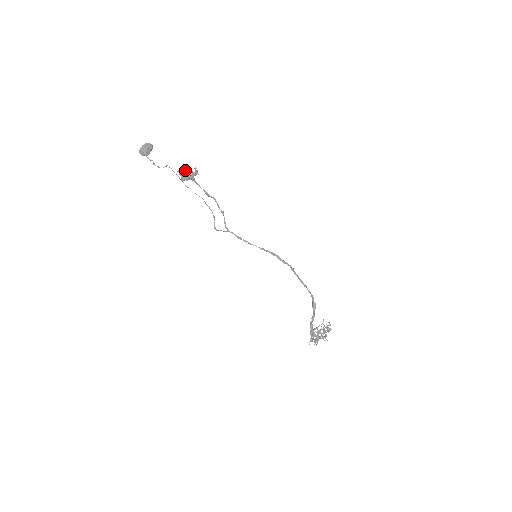
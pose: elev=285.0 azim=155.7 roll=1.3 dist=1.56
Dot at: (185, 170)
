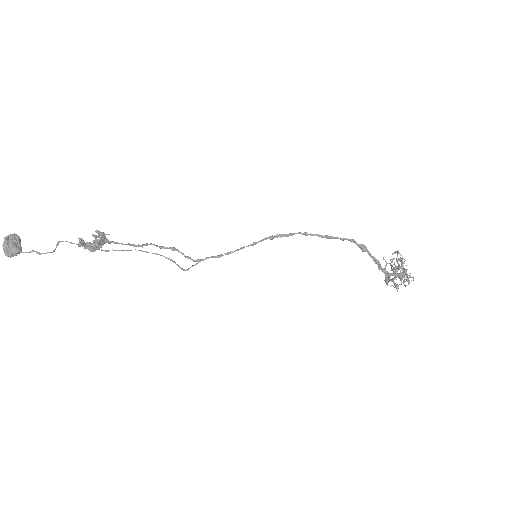
Dot at: (87, 242)
